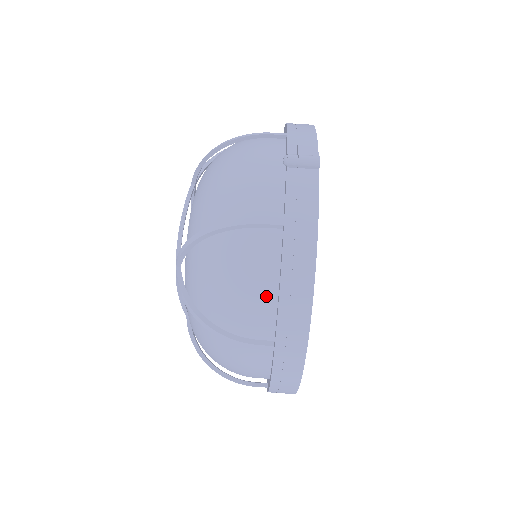
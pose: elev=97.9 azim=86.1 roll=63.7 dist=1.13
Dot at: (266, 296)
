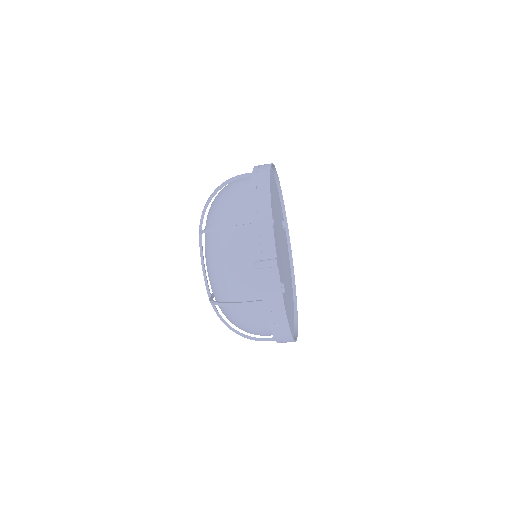
Dot at: (265, 327)
